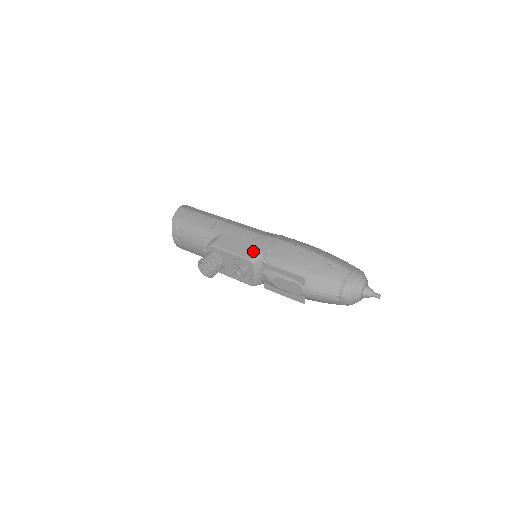
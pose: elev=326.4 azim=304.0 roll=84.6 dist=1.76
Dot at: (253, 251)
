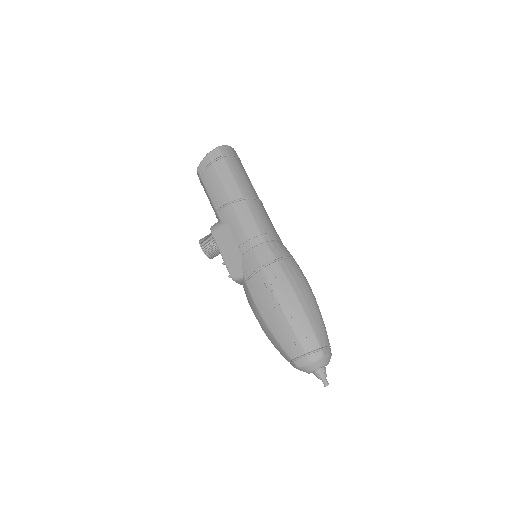
Dot at: (237, 268)
